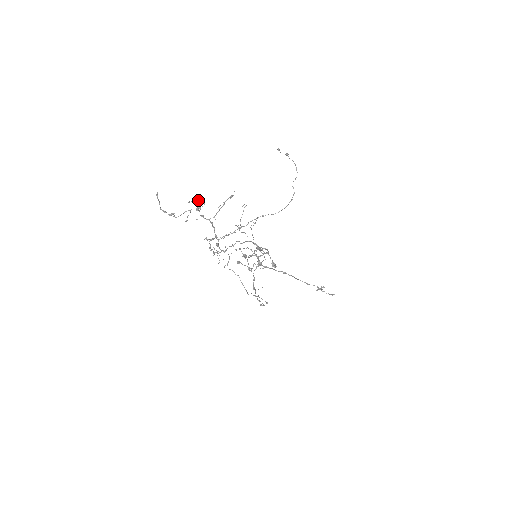
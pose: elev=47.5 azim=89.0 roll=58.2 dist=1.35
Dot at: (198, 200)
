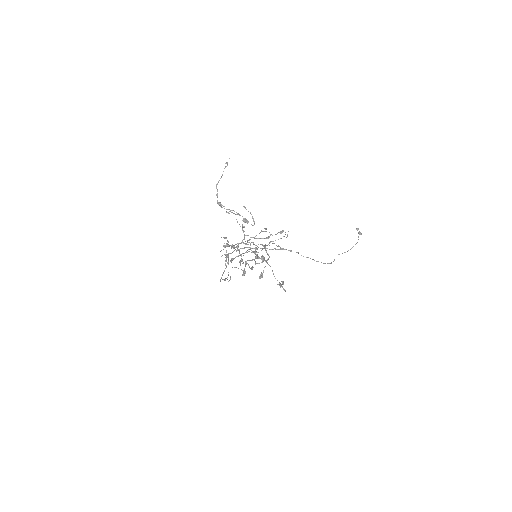
Dot at: (252, 217)
